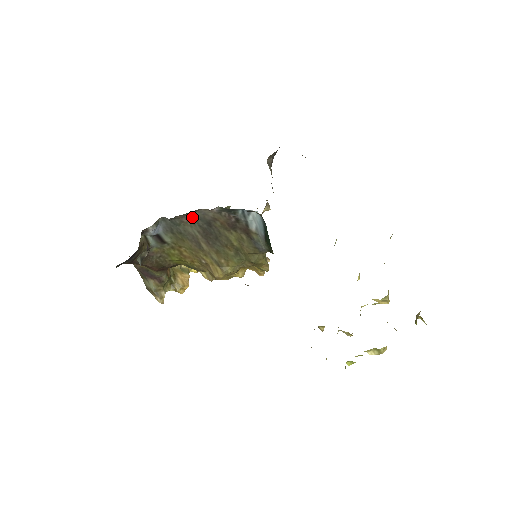
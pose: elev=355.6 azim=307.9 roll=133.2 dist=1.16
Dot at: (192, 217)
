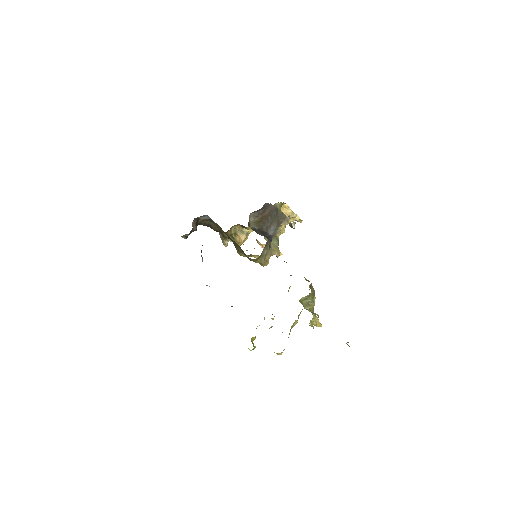
Dot at: occluded
